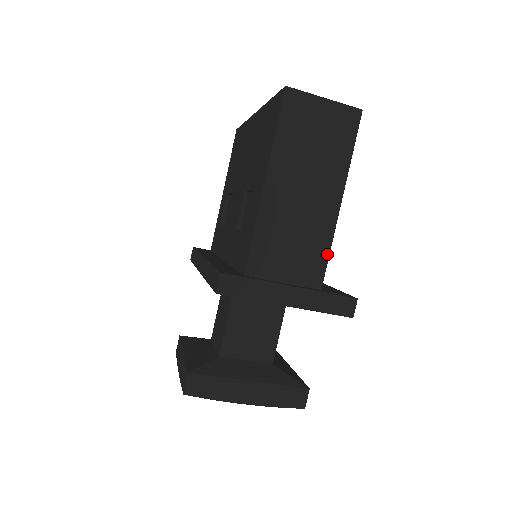
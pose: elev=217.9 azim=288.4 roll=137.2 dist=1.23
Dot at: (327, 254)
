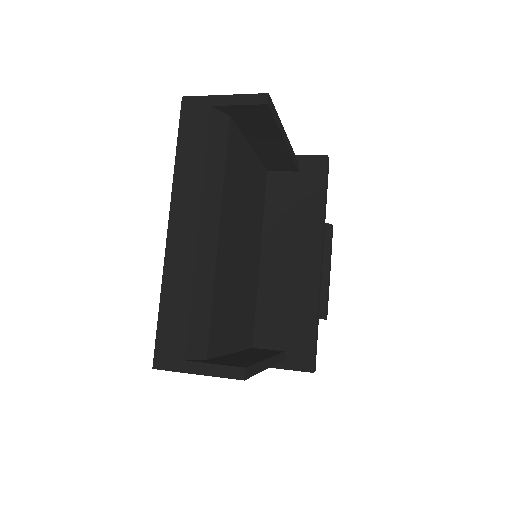
Dot at: occluded
